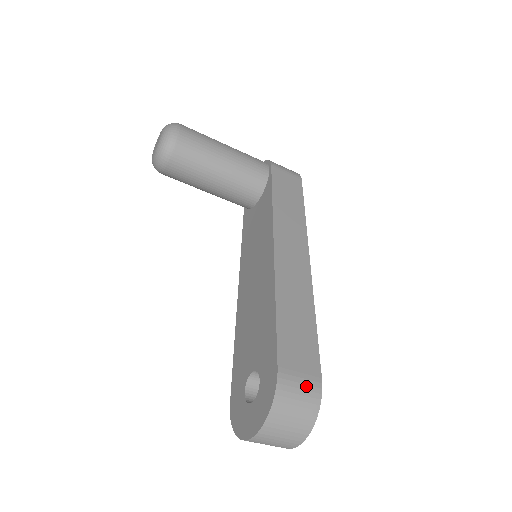
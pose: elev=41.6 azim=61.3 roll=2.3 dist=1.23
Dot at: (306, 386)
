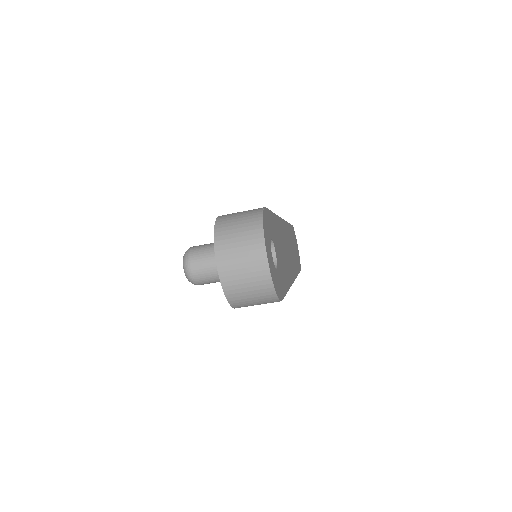
Dot at: (247, 211)
